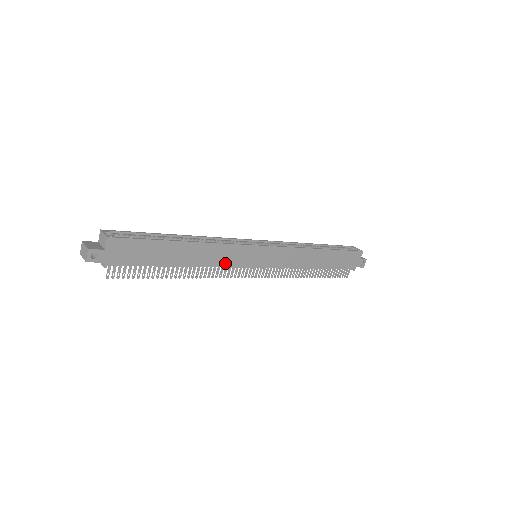
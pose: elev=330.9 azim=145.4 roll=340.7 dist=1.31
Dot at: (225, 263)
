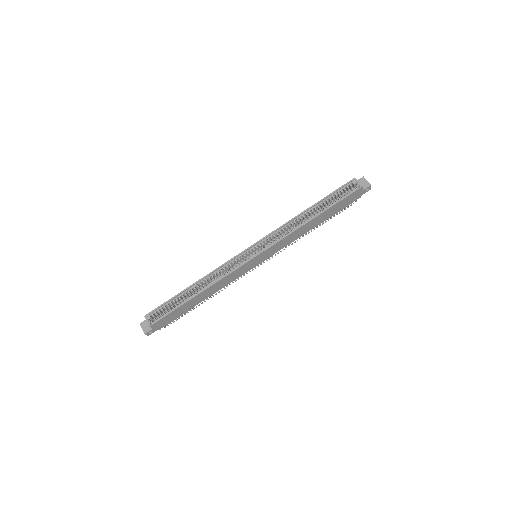
Dot at: (233, 279)
